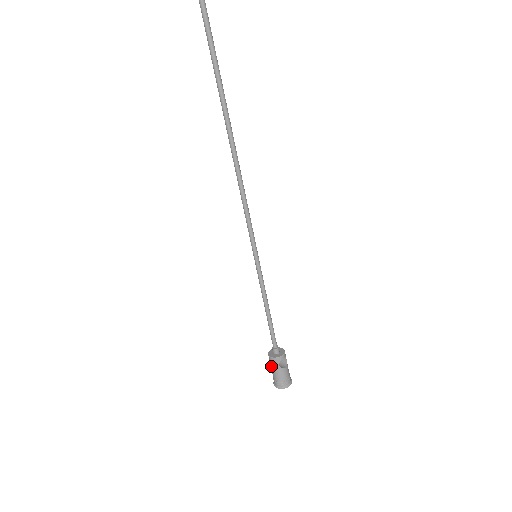
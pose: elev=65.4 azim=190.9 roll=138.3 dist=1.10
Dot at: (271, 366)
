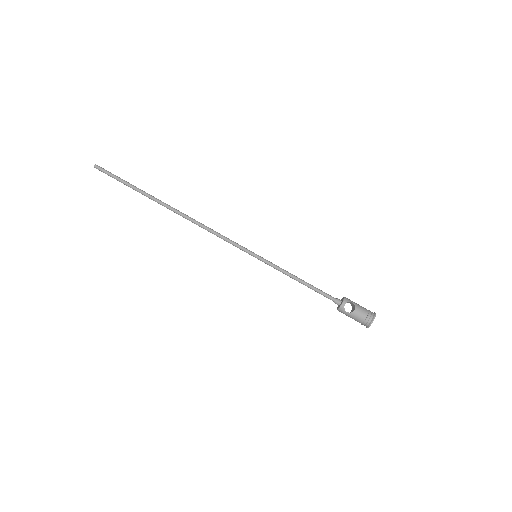
Dot at: (346, 315)
